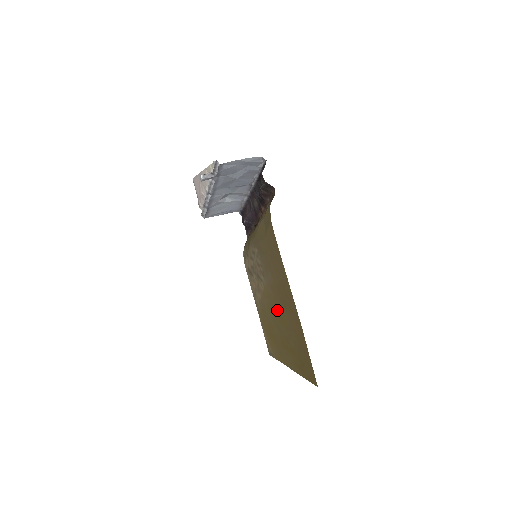
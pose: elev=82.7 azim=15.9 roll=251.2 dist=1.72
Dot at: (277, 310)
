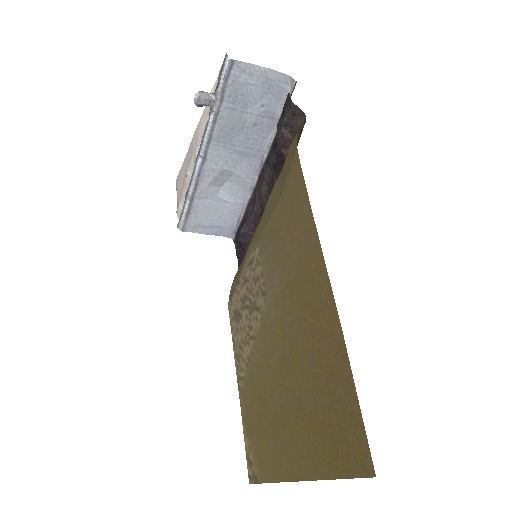
Dot at: (283, 345)
